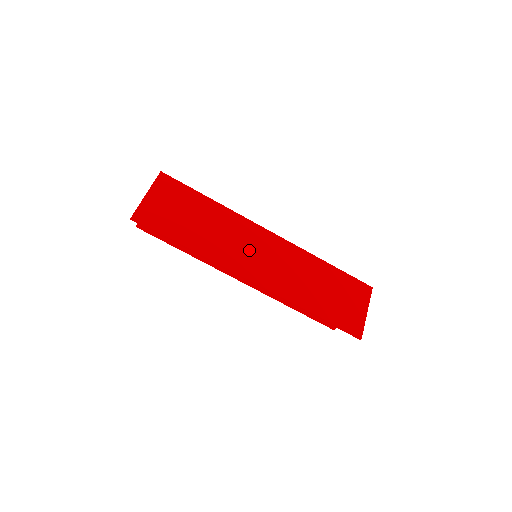
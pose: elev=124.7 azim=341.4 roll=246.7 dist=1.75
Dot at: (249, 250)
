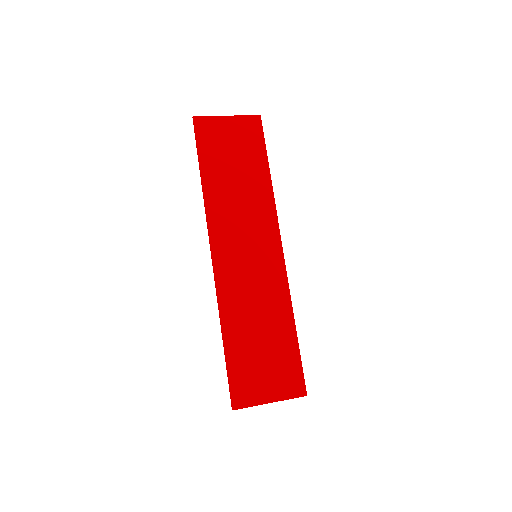
Dot at: (244, 235)
